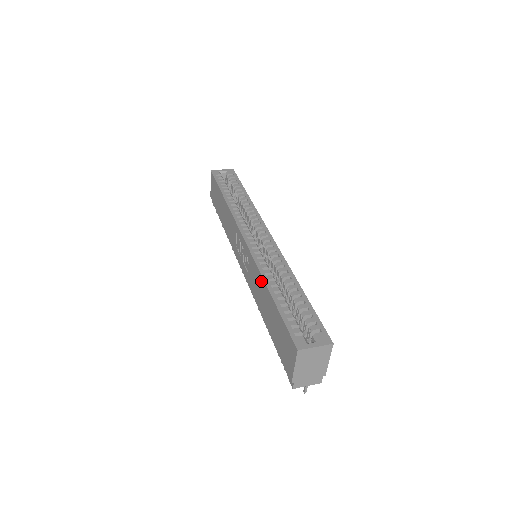
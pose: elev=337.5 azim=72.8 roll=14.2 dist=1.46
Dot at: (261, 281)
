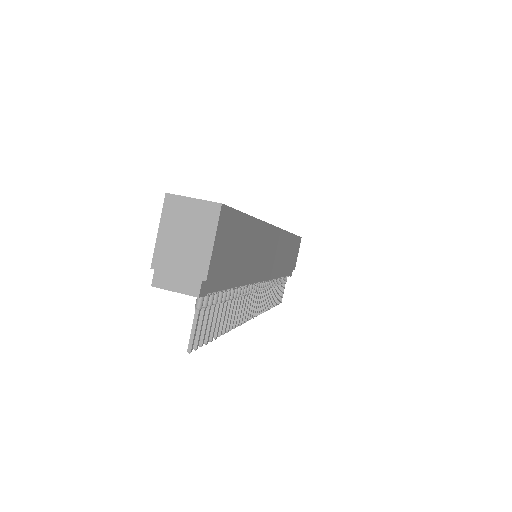
Dot at: occluded
